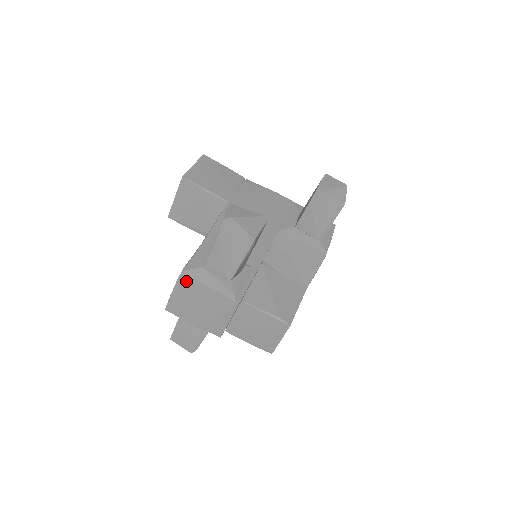
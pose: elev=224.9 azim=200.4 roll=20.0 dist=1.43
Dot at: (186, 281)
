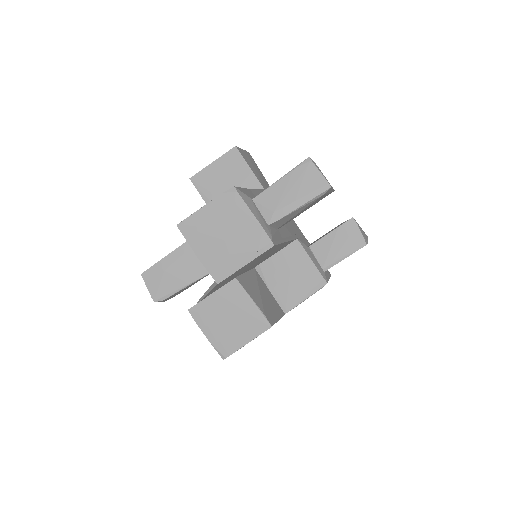
Dot at: (231, 199)
